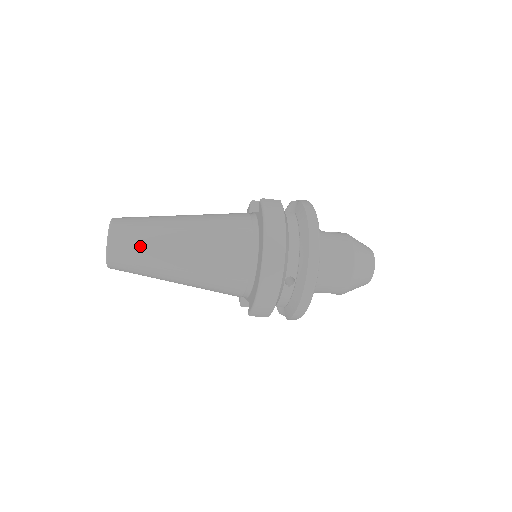
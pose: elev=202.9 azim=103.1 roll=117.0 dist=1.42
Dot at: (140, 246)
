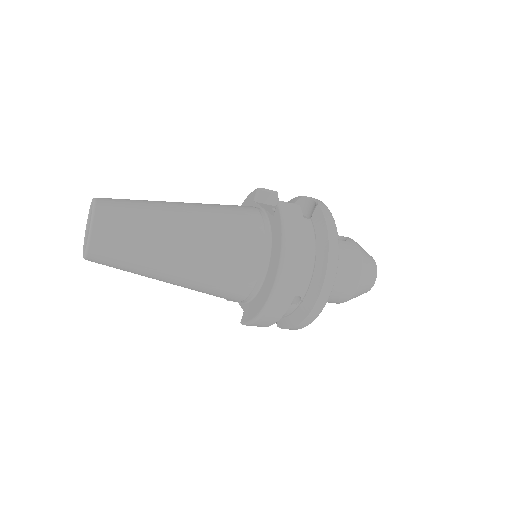
Dot at: (131, 245)
